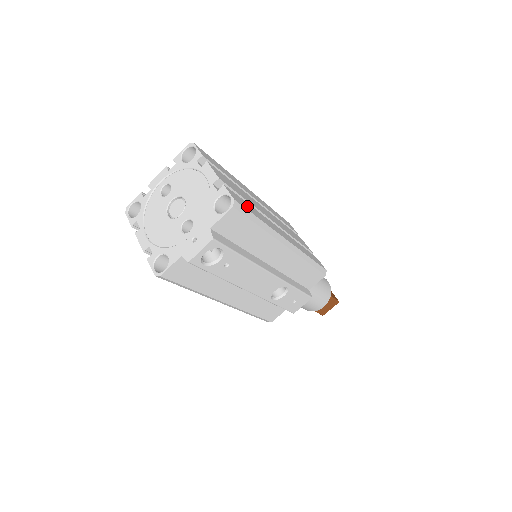
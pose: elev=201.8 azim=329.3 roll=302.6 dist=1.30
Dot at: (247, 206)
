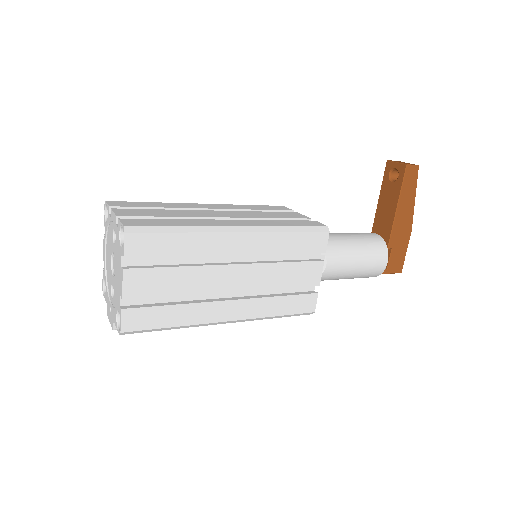
Dot at: (155, 318)
